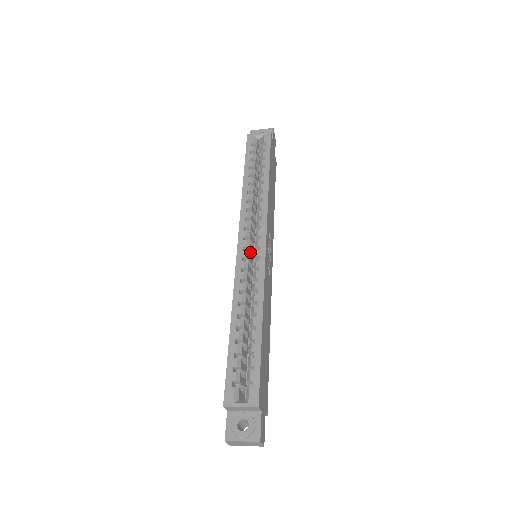
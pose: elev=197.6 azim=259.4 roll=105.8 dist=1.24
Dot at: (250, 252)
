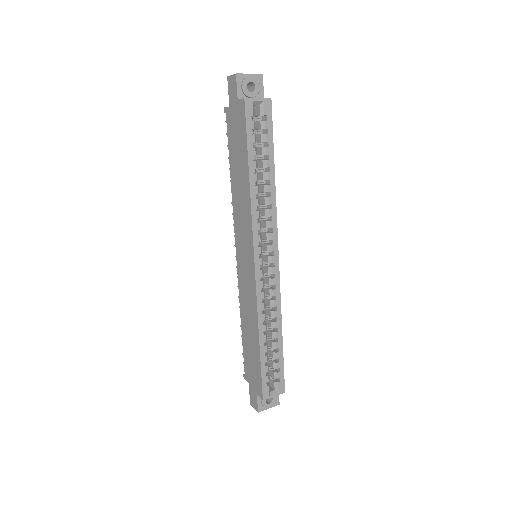
Dot at: occluded
